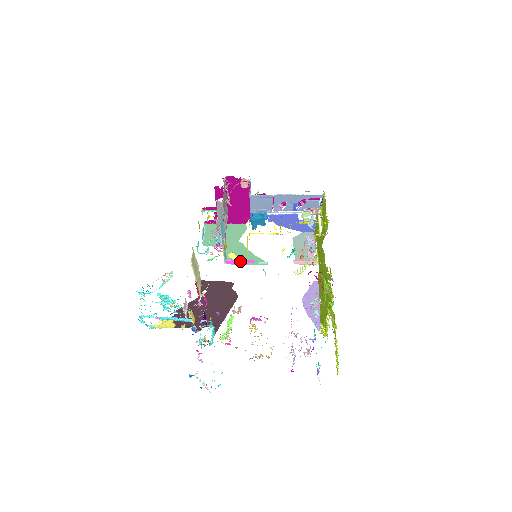
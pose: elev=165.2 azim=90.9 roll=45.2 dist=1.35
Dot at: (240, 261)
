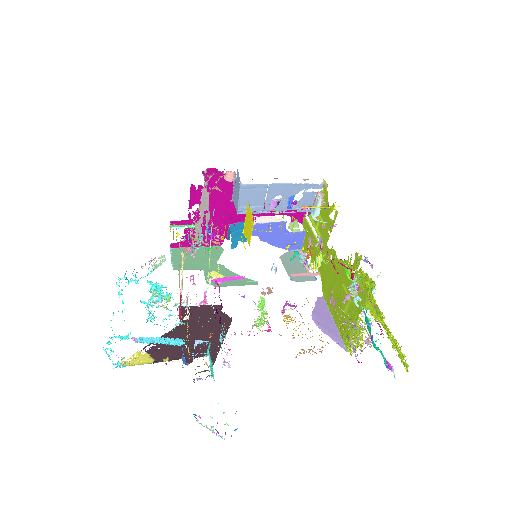
Dot at: (227, 278)
